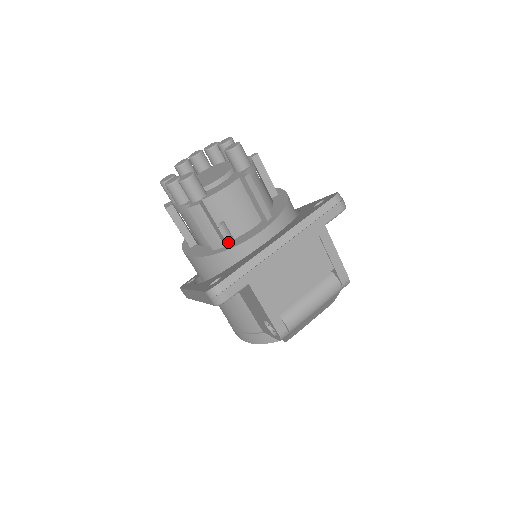
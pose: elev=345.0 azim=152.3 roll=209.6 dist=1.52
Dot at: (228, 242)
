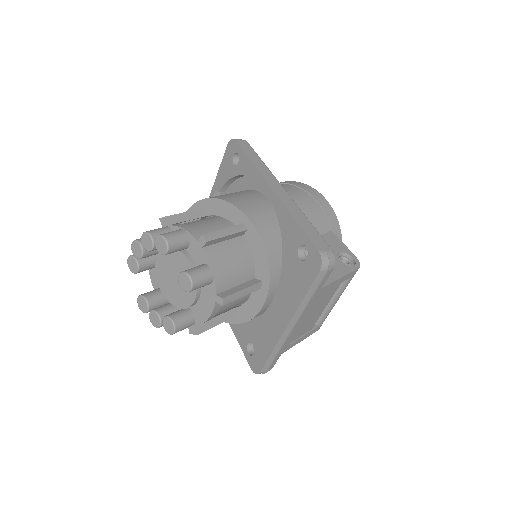
Dot at: (236, 309)
